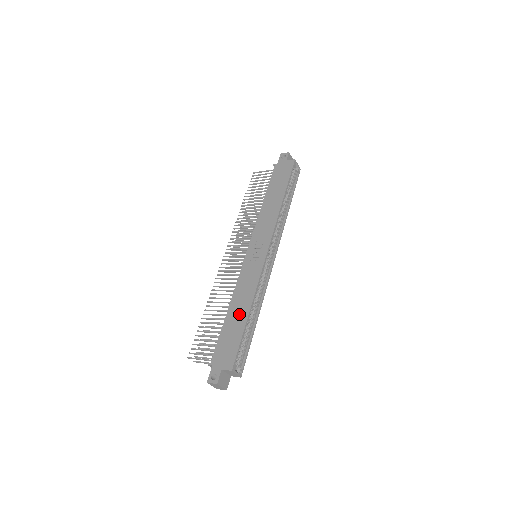
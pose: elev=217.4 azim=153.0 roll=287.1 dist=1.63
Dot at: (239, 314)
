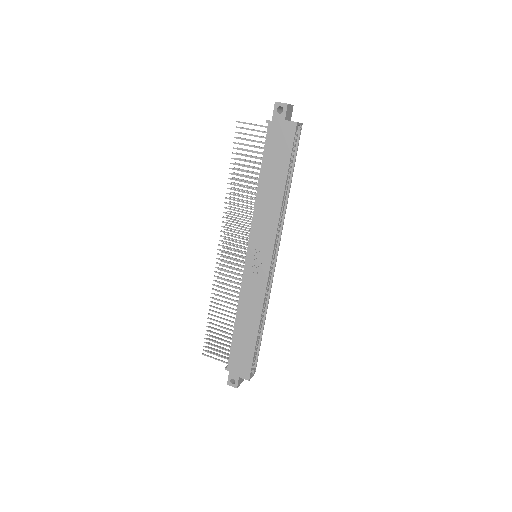
Dot at: (248, 329)
